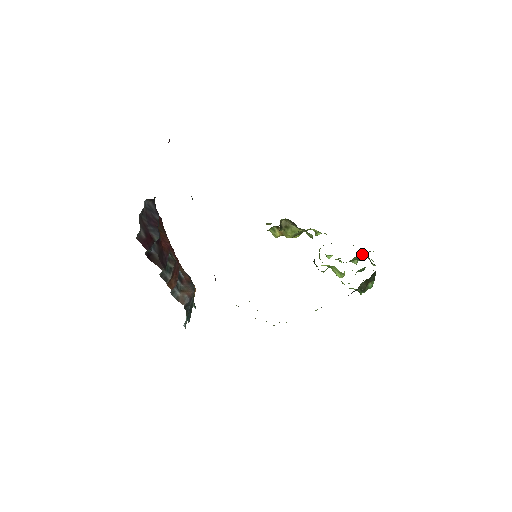
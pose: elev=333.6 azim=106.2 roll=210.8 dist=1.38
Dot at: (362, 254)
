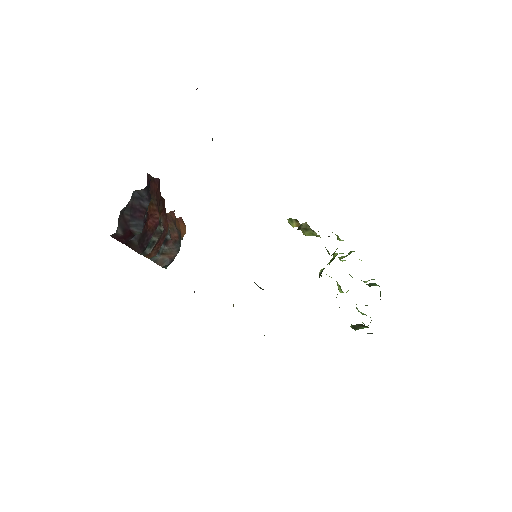
Dot at: occluded
